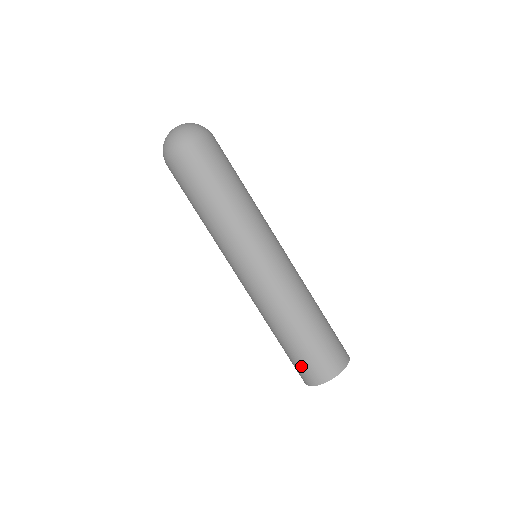
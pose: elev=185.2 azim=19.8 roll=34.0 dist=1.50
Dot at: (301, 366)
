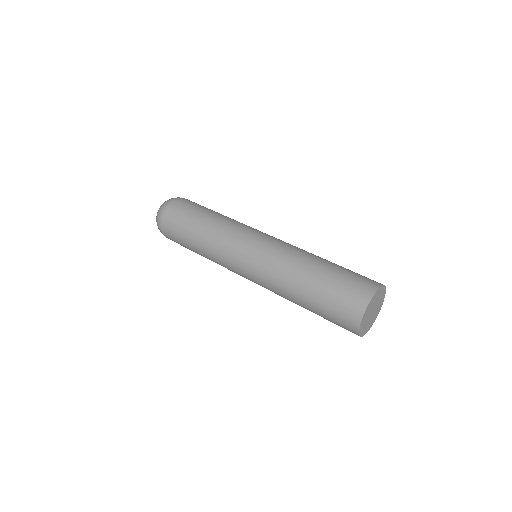
Dot at: occluded
